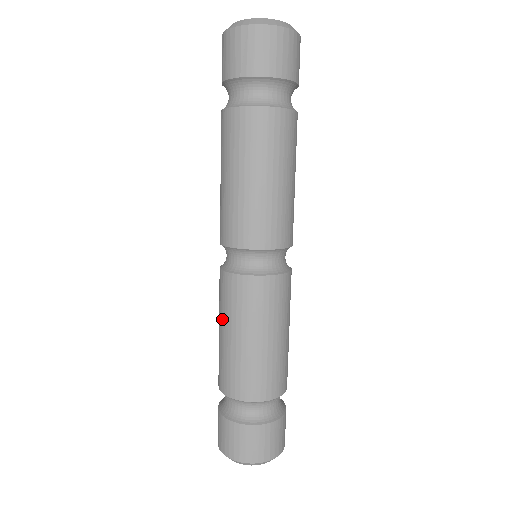
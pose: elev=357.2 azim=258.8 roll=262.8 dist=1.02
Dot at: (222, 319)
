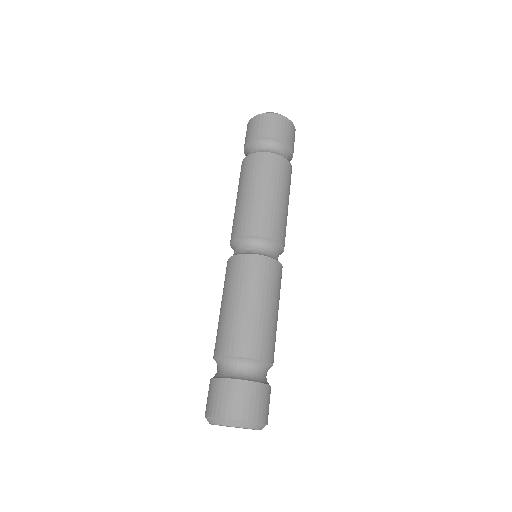
Dot at: occluded
